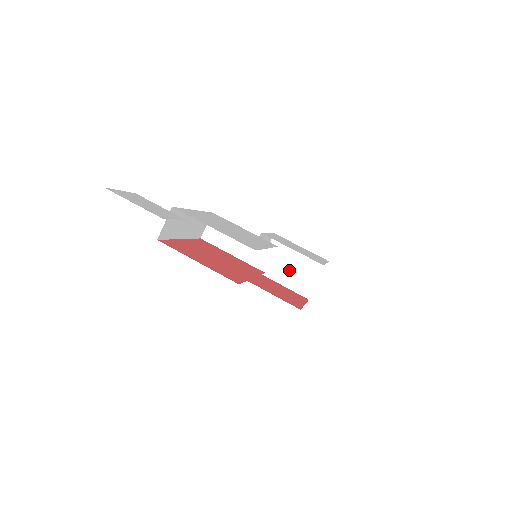
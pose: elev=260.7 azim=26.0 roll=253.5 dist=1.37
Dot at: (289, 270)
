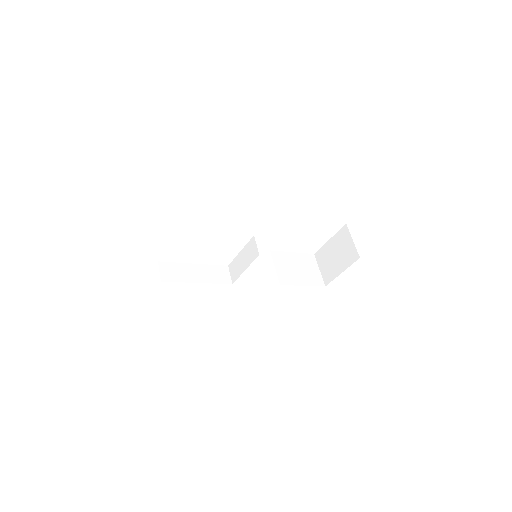
Dot at: (336, 260)
